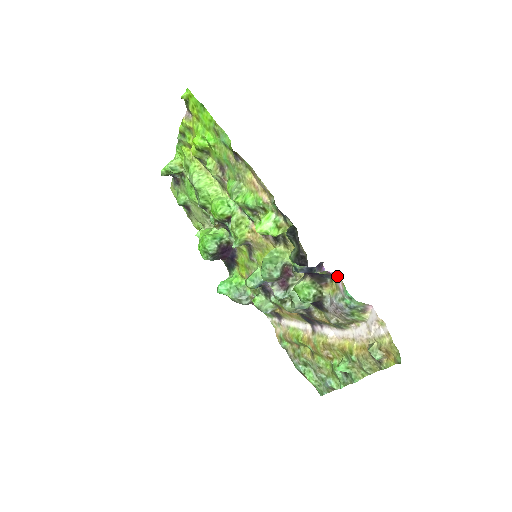
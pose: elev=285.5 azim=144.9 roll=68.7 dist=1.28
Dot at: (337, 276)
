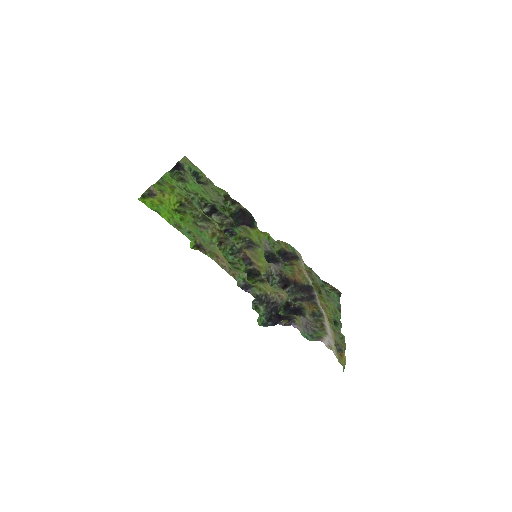
Dot at: (294, 327)
